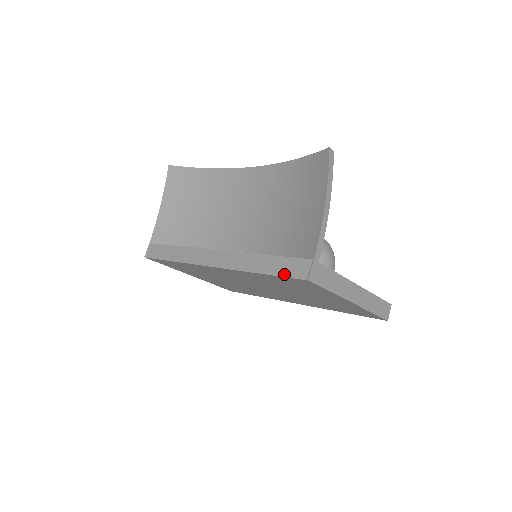
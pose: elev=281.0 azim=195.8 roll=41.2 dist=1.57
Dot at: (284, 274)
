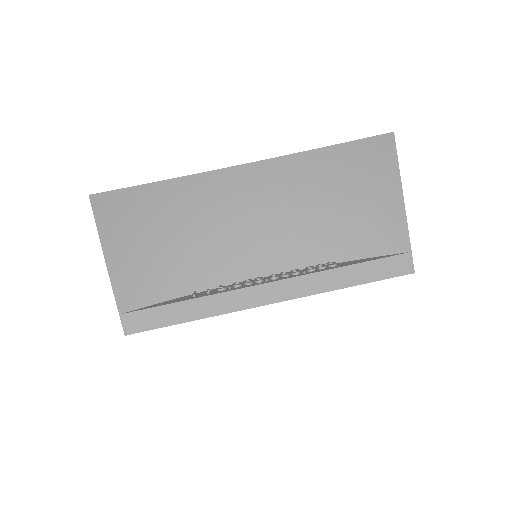
Dot at: (383, 277)
